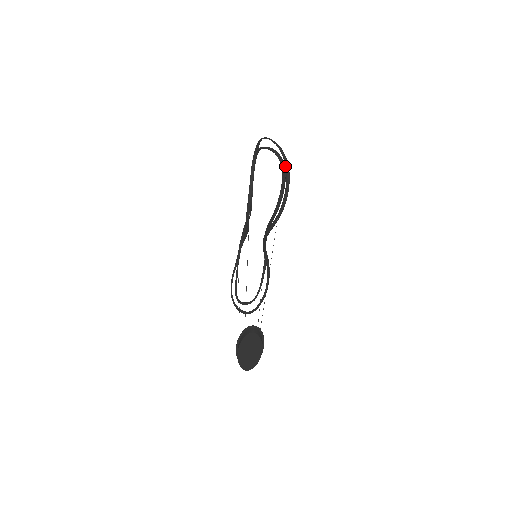
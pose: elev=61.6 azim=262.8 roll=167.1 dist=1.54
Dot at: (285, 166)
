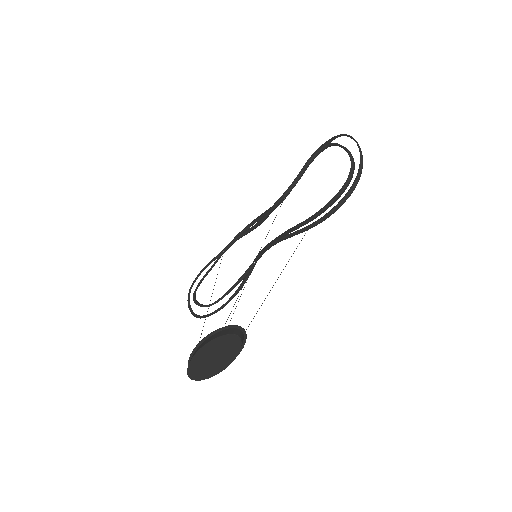
Dot at: (357, 175)
